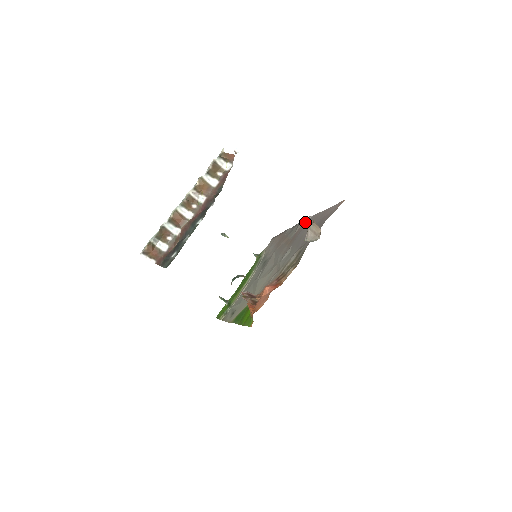
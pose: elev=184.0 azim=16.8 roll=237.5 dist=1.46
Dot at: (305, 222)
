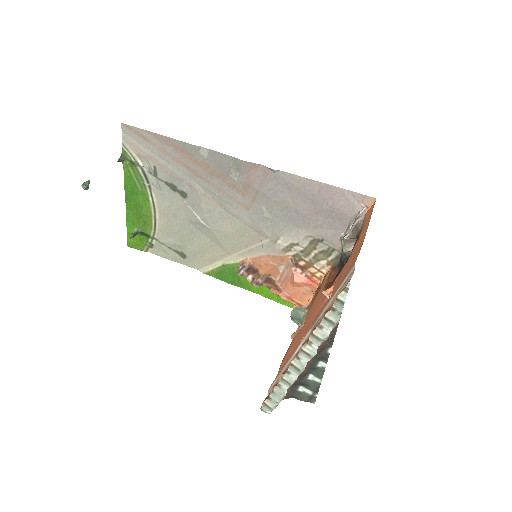
Dot at: (262, 171)
